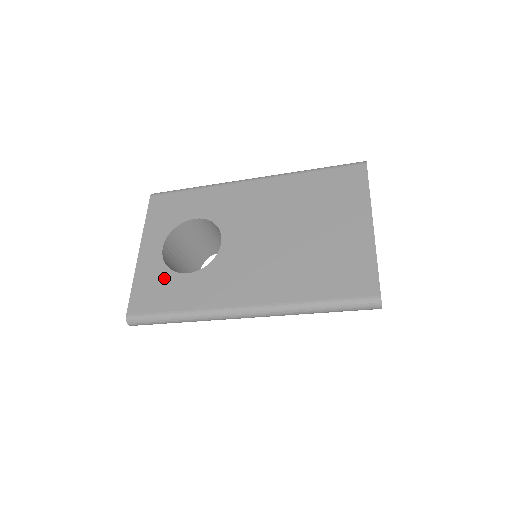
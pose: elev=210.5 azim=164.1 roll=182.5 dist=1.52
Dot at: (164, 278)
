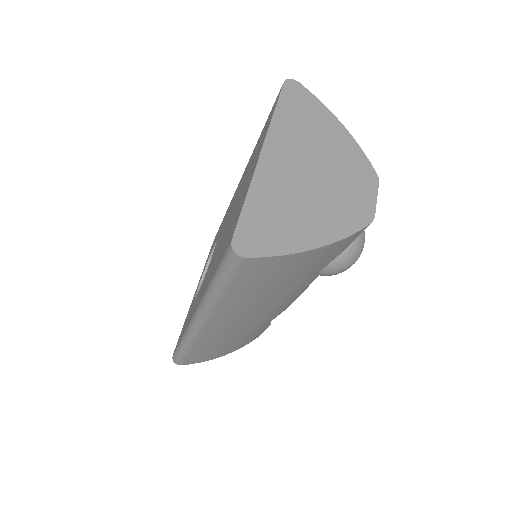
Dot at: occluded
